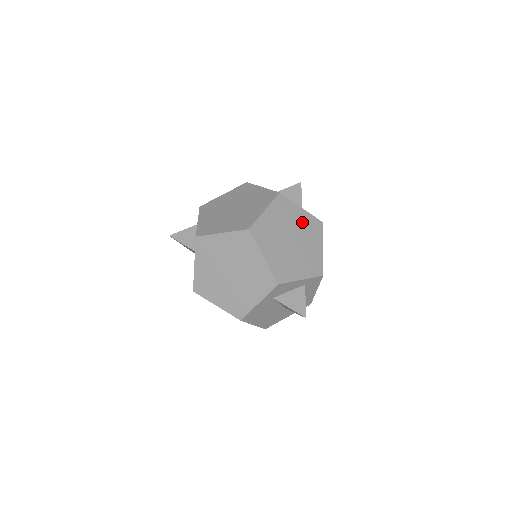
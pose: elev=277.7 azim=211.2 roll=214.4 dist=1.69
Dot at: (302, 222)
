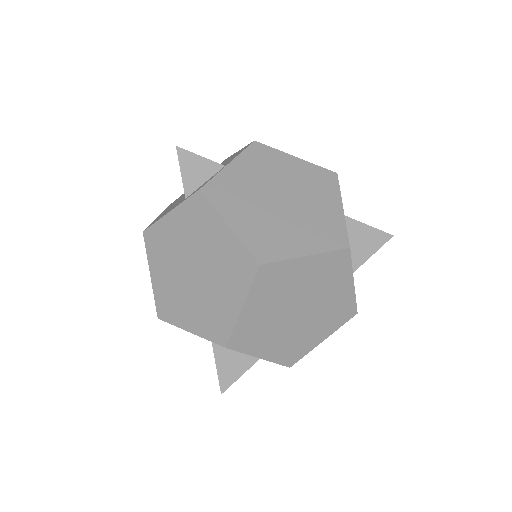
Dot at: (335, 299)
